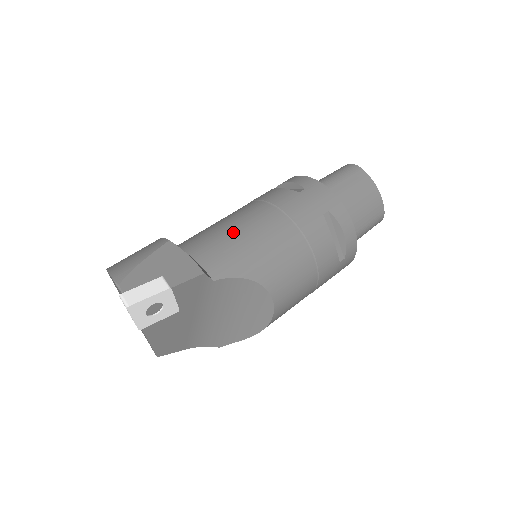
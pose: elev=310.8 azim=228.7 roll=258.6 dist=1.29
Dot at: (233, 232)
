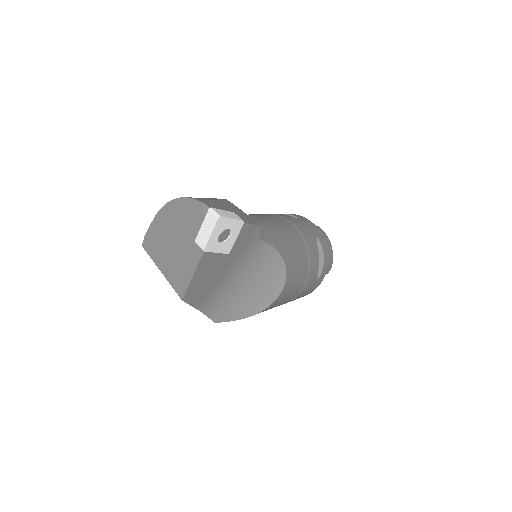
Dot at: (262, 219)
